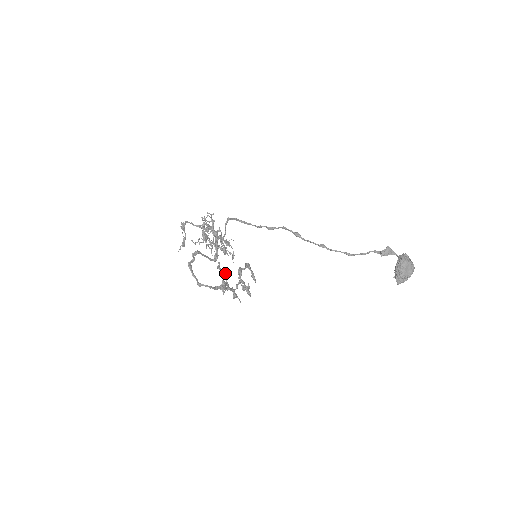
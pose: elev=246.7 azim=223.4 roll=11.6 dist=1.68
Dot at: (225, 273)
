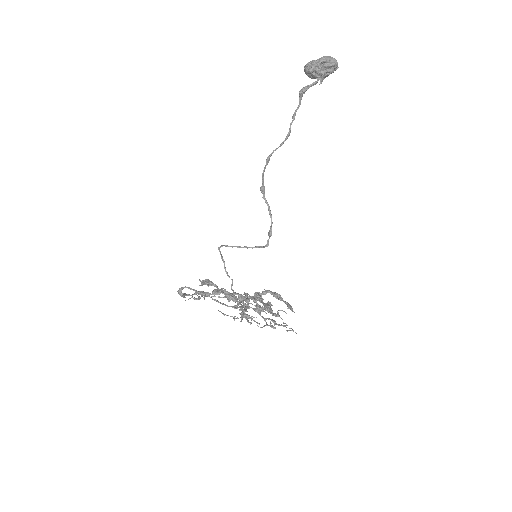
Dot at: (228, 293)
